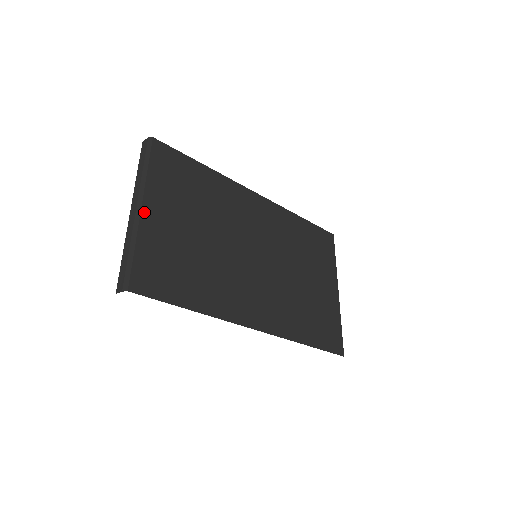
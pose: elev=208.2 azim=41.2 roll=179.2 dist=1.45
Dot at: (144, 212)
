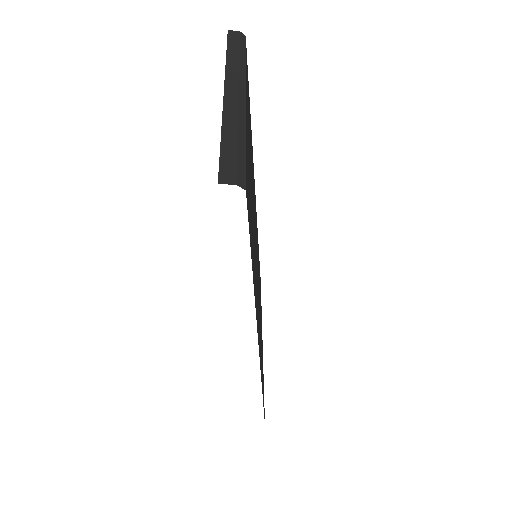
Dot at: (246, 106)
